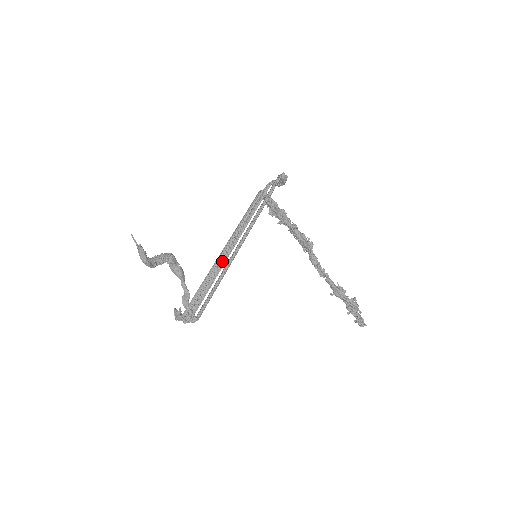
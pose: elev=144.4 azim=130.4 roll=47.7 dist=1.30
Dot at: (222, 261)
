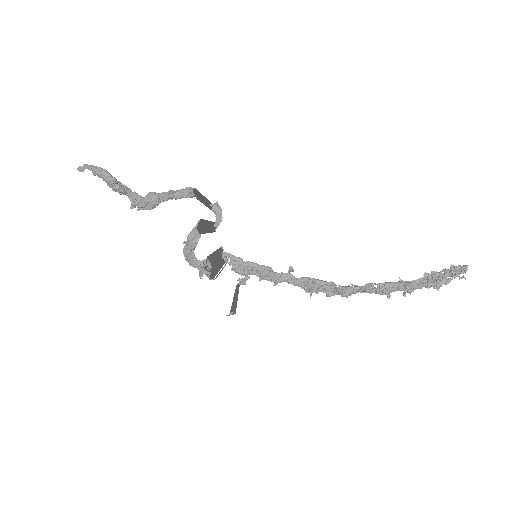
Dot at: (206, 225)
